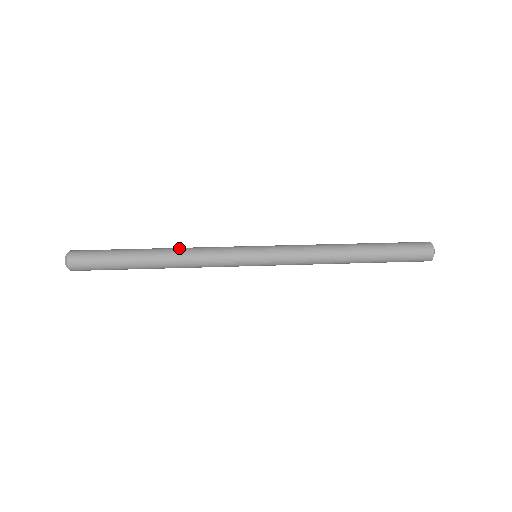
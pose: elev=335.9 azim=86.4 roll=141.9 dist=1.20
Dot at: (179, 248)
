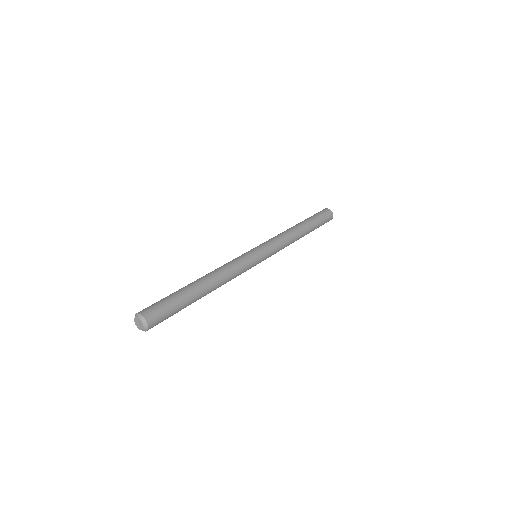
Dot at: (212, 271)
